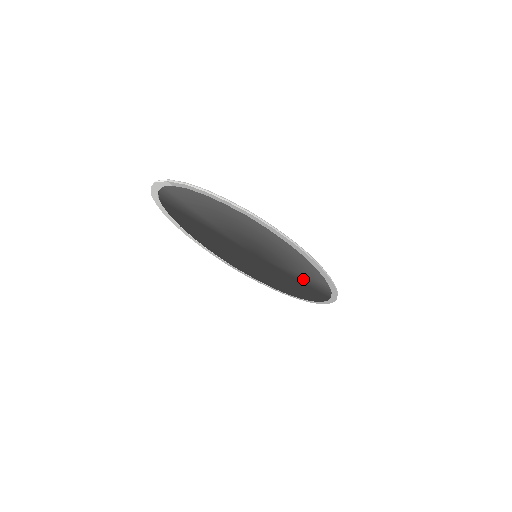
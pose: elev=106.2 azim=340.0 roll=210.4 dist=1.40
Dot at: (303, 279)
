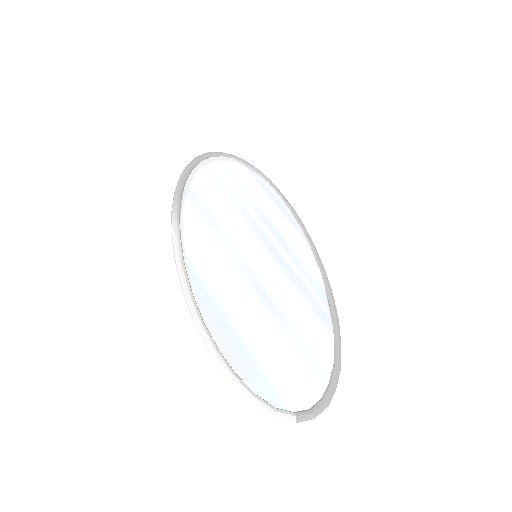
Dot at: (277, 226)
